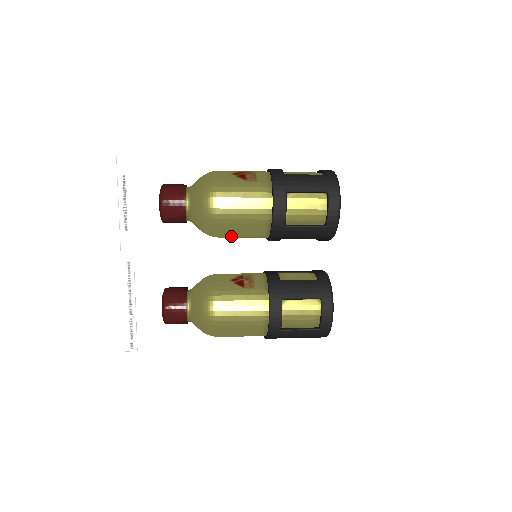
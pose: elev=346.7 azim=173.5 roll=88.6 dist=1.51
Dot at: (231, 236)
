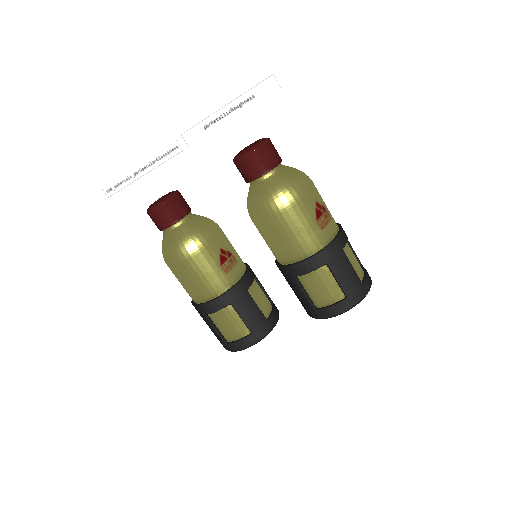
Dot at: occluded
